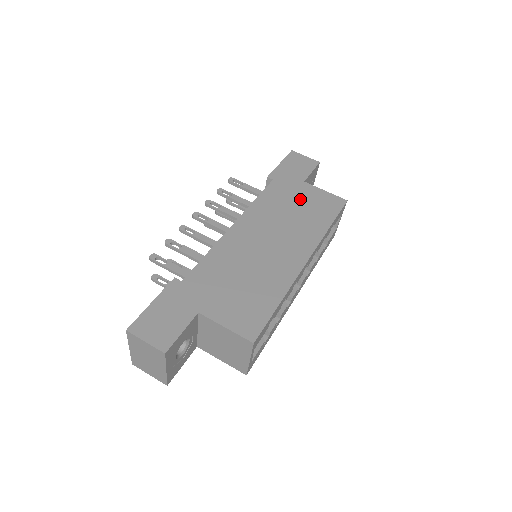
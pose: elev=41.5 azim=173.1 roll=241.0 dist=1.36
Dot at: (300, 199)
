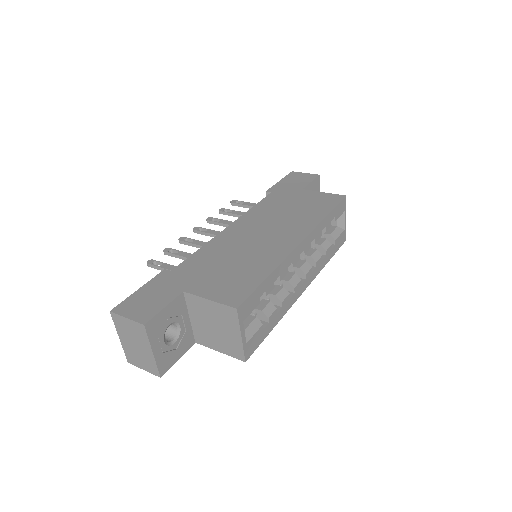
Dot at: (297, 201)
